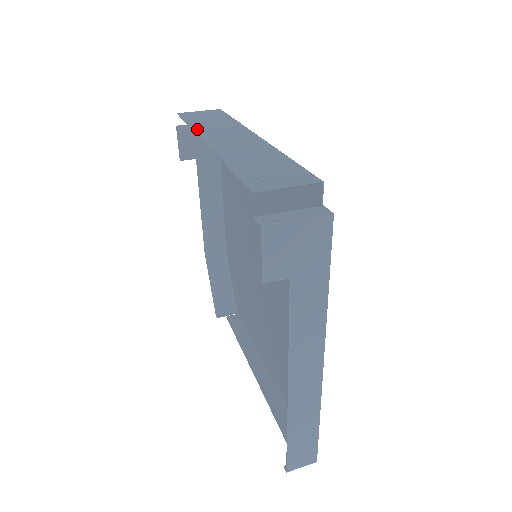
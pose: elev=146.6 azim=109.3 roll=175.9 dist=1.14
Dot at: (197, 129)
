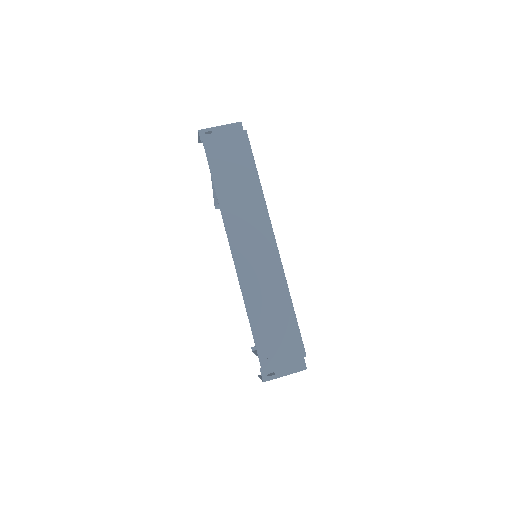
Dot at: (224, 210)
